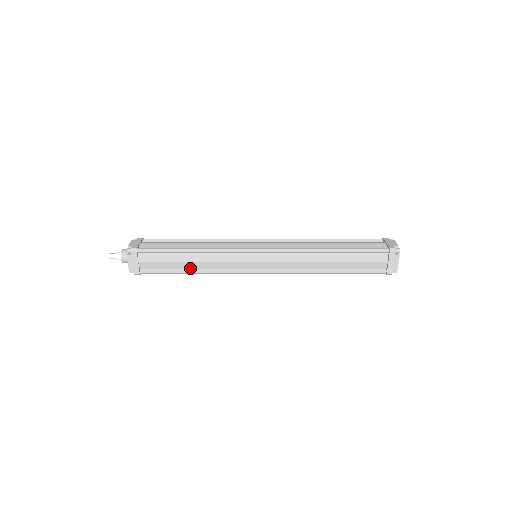
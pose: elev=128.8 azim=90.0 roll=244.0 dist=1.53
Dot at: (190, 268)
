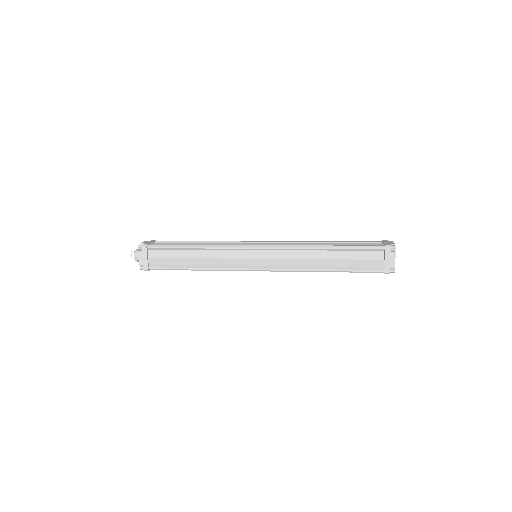
Dot at: occluded
